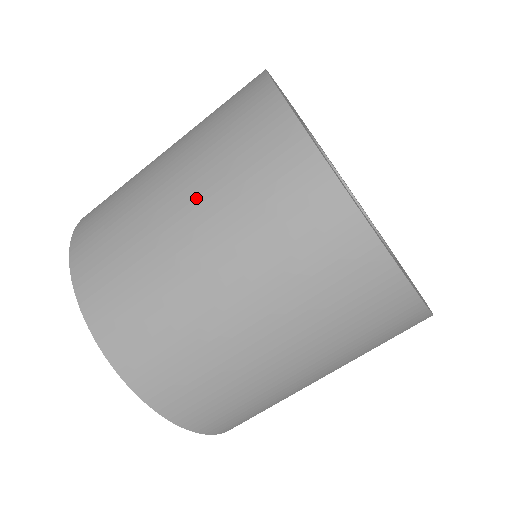
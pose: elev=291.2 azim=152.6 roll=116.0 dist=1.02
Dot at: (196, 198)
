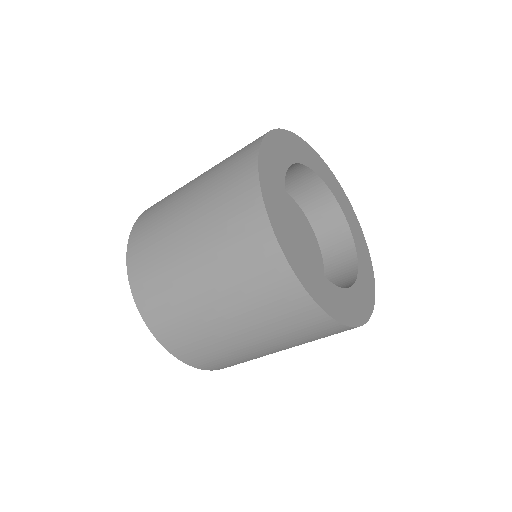
Dot at: (238, 316)
